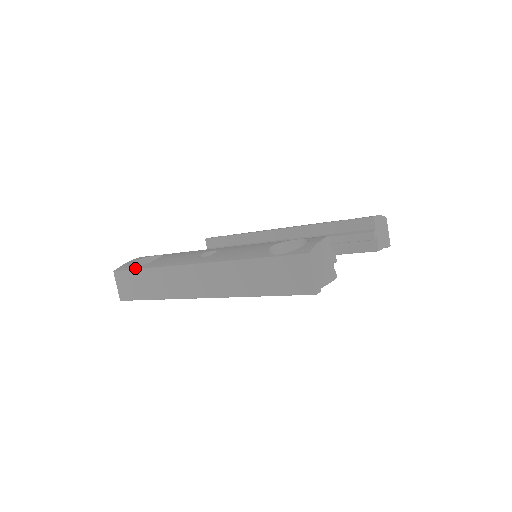
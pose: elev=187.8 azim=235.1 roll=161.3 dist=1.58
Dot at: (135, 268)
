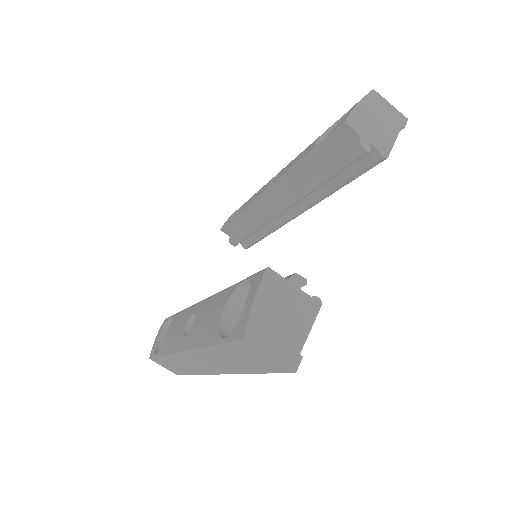
Dot at: (156, 355)
